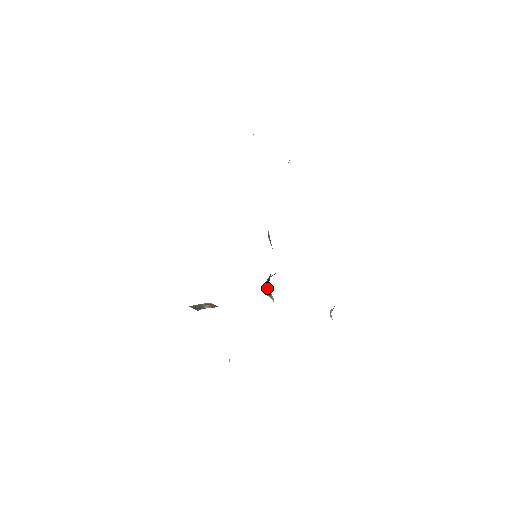
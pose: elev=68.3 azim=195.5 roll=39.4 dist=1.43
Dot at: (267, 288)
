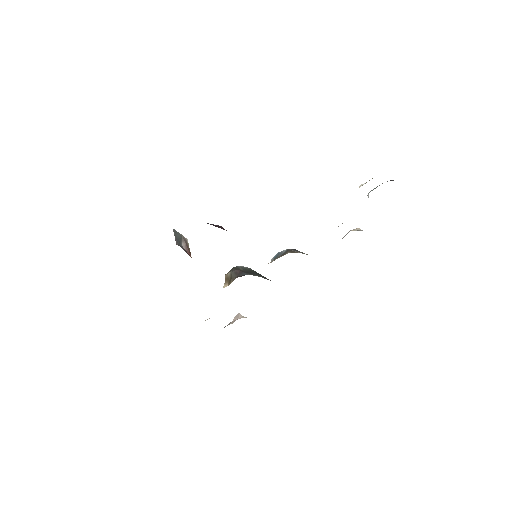
Dot at: (232, 276)
